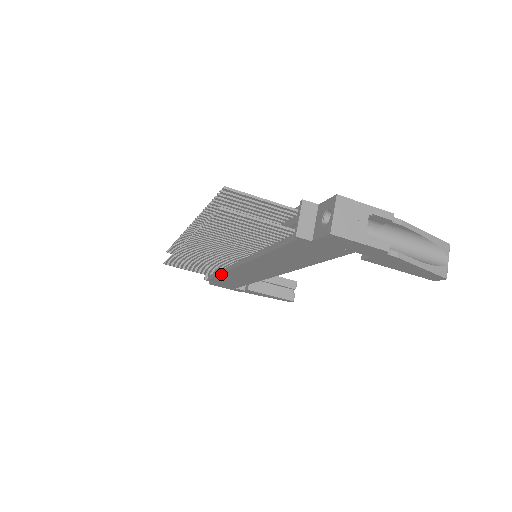
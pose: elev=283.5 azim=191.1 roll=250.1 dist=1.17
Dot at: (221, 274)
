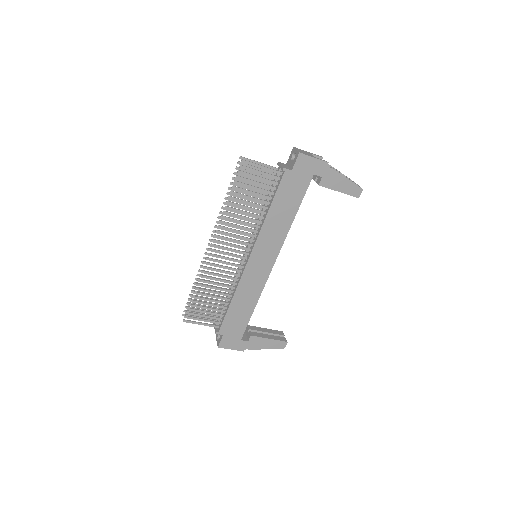
Dot at: (232, 299)
